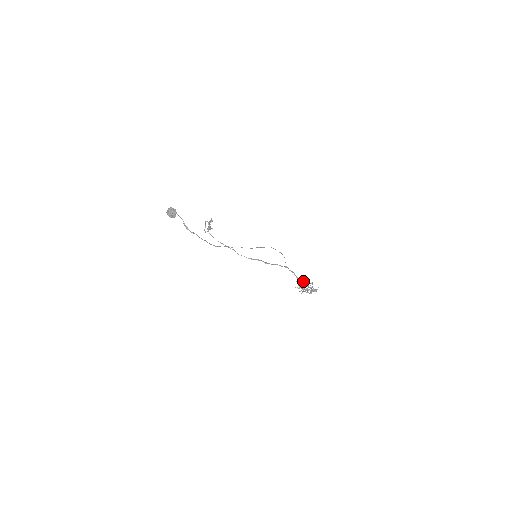
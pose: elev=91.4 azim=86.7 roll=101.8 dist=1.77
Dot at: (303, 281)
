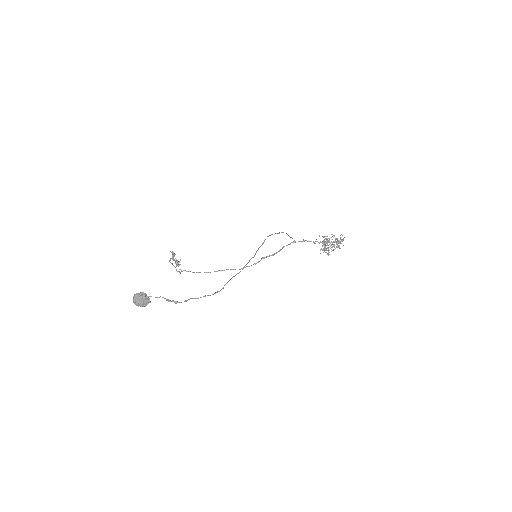
Dot at: (323, 241)
